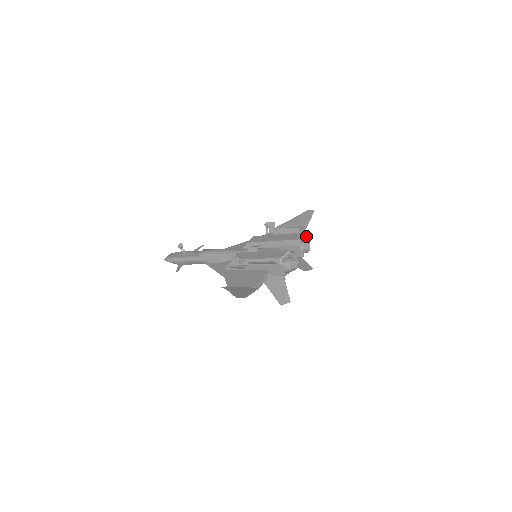
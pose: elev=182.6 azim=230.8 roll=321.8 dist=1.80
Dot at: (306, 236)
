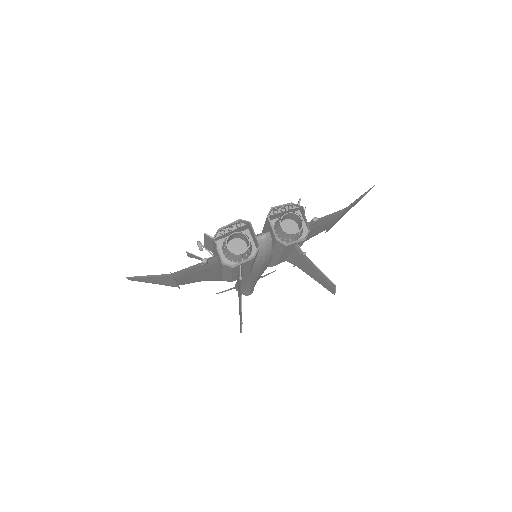
Dot at: (303, 209)
